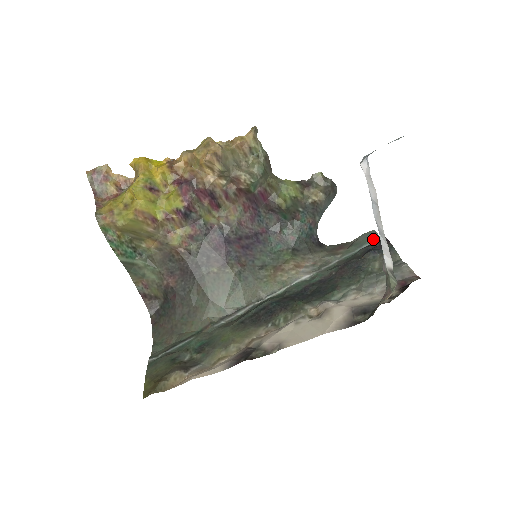
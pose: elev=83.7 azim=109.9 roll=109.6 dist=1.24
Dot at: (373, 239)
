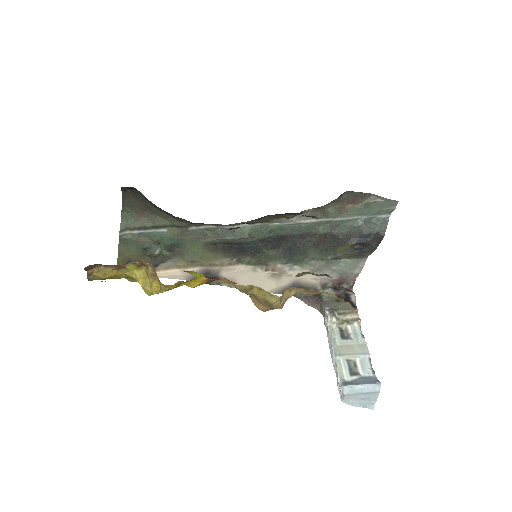
Dot at: (384, 213)
